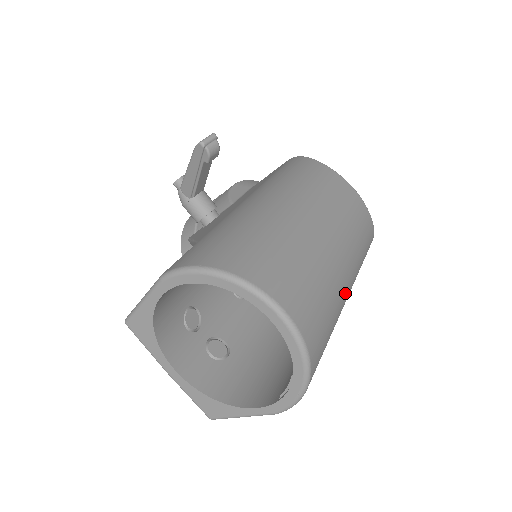
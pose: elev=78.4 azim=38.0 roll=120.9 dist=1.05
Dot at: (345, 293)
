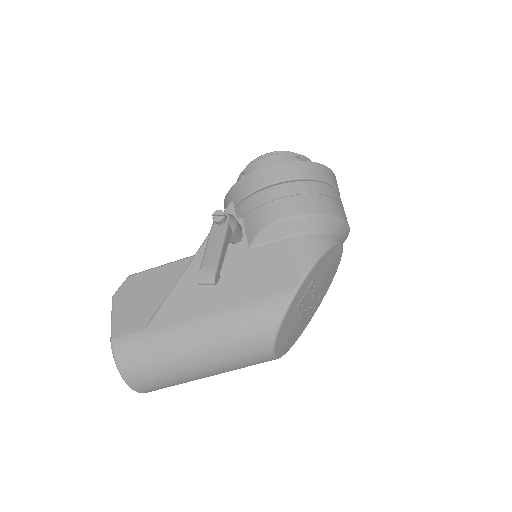
Dot at: occluded
